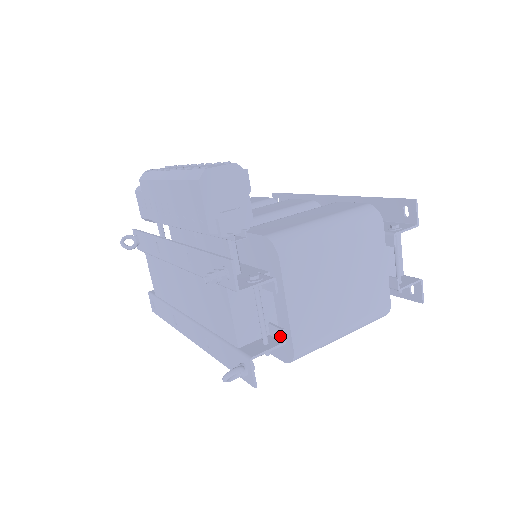
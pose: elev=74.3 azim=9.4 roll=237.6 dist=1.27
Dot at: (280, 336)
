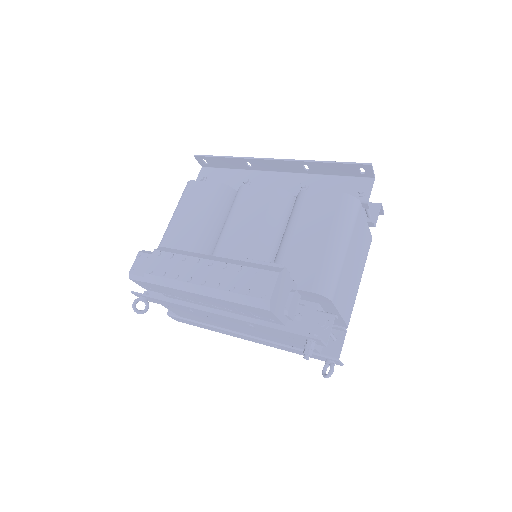
Dot at: (342, 330)
